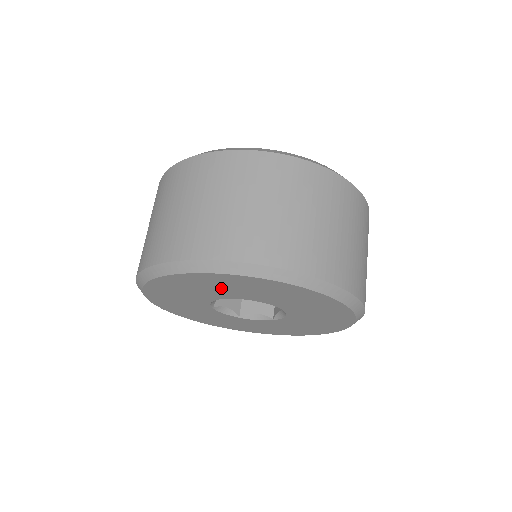
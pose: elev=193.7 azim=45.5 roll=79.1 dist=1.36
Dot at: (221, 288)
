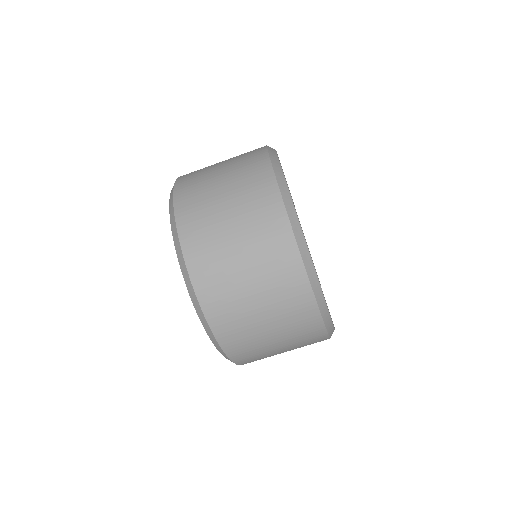
Dot at: occluded
